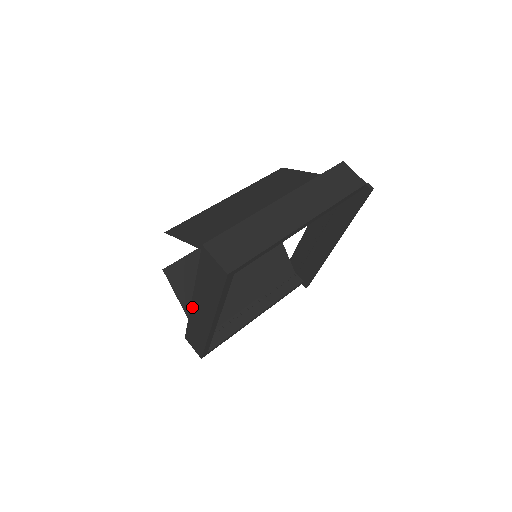
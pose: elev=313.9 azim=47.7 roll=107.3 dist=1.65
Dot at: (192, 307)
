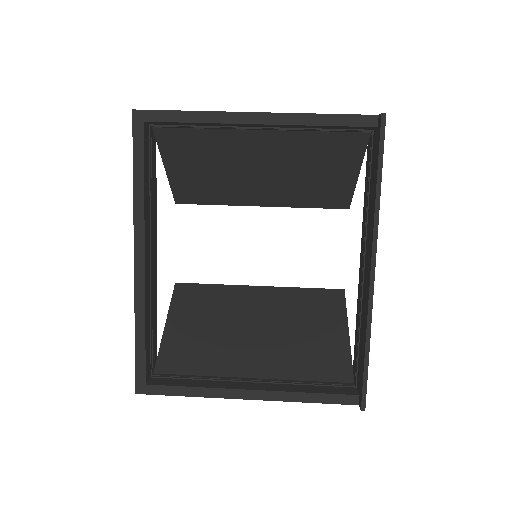
Dot at: occluded
